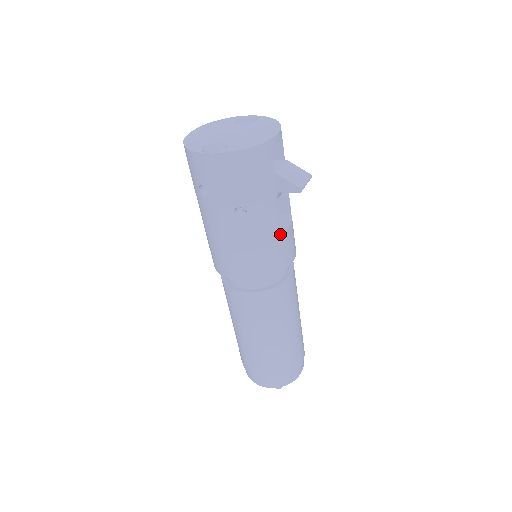
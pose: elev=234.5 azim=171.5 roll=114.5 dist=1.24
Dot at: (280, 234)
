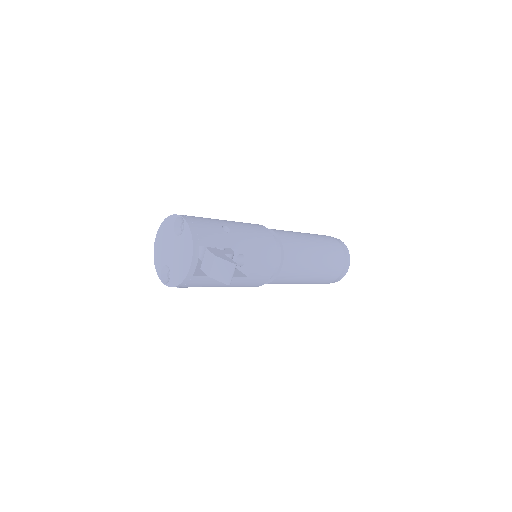
Dot at: (246, 278)
